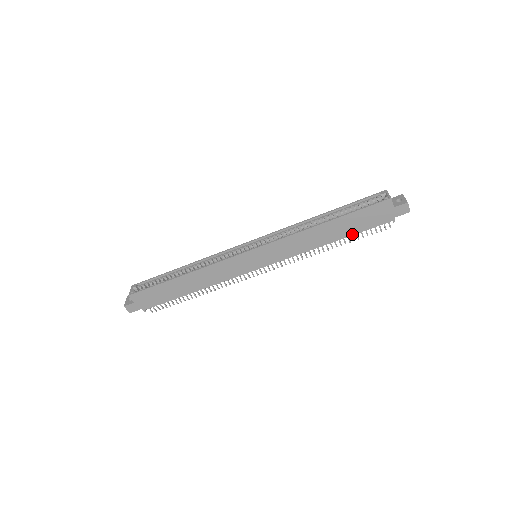
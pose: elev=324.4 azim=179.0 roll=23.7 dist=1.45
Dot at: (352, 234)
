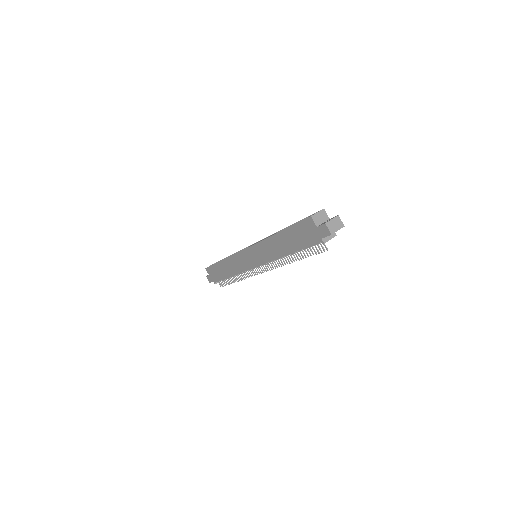
Dot at: (298, 249)
